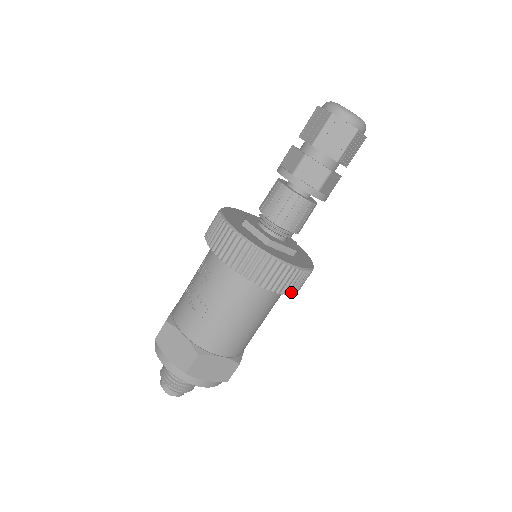
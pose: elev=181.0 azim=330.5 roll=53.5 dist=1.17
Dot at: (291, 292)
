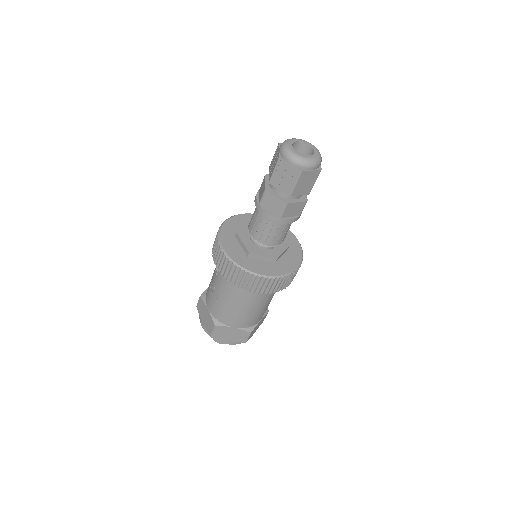
Dot at: (271, 291)
